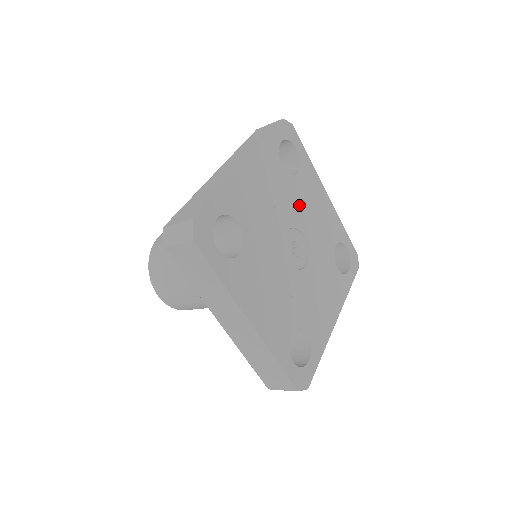
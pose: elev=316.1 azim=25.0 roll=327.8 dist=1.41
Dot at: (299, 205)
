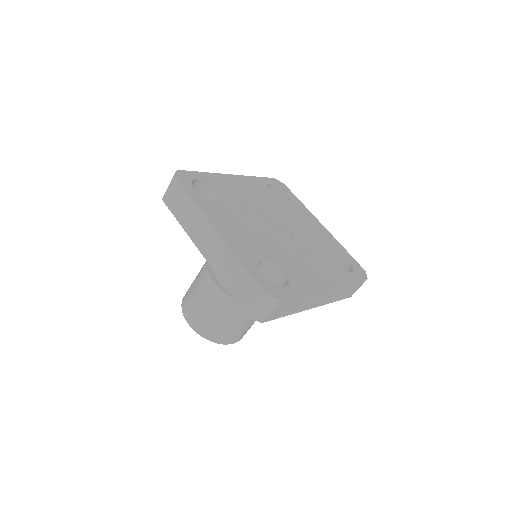
Dot at: (284, 212)
